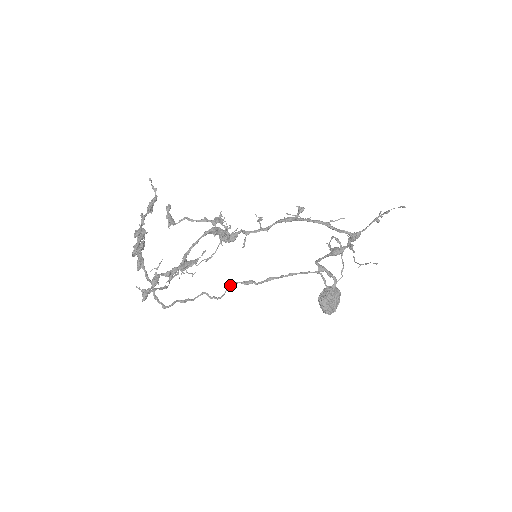
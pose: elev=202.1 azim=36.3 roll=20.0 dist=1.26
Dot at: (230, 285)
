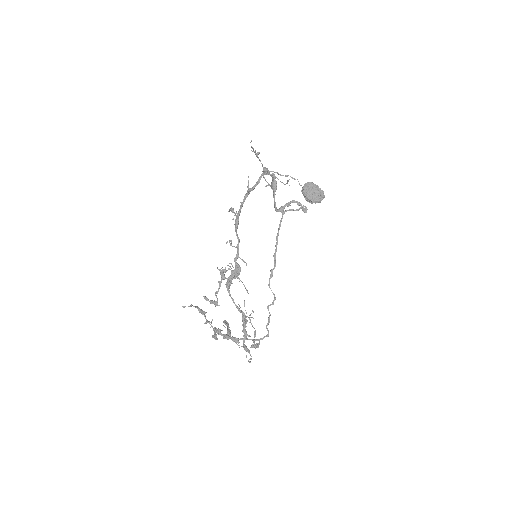
Dot at: (269, 287)
